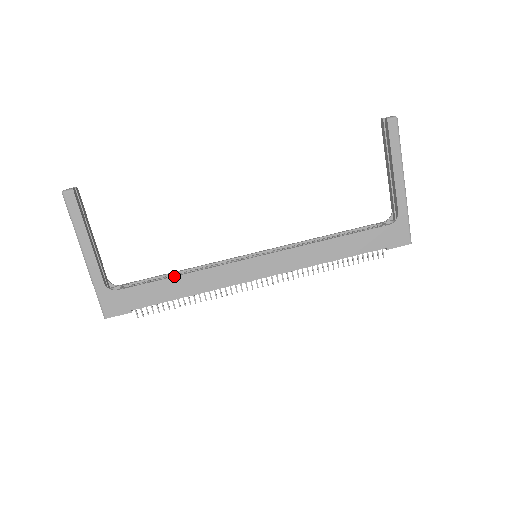
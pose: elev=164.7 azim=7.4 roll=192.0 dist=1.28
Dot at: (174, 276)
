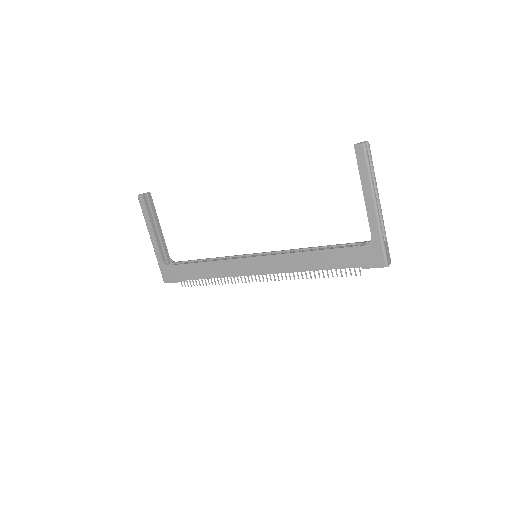
Dot at: (200, 262)
